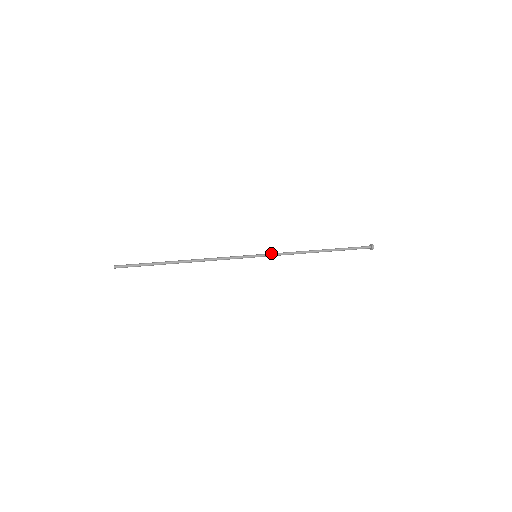
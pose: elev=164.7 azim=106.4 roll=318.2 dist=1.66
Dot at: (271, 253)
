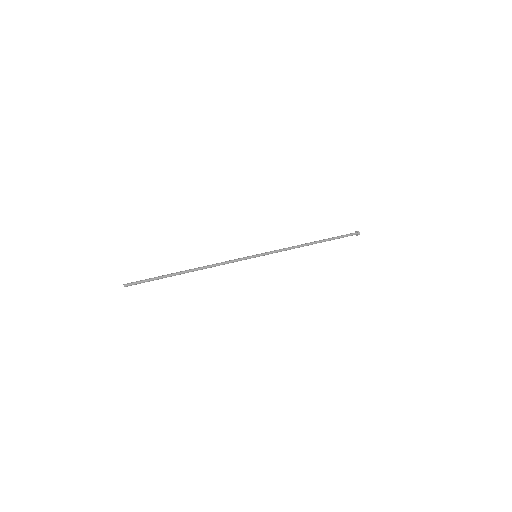
Dot at: (270, 252)
